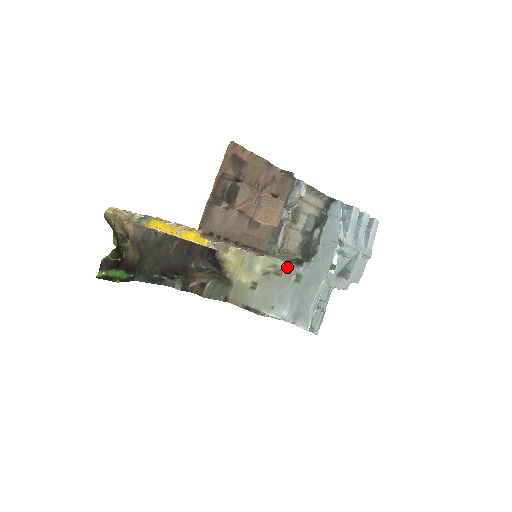
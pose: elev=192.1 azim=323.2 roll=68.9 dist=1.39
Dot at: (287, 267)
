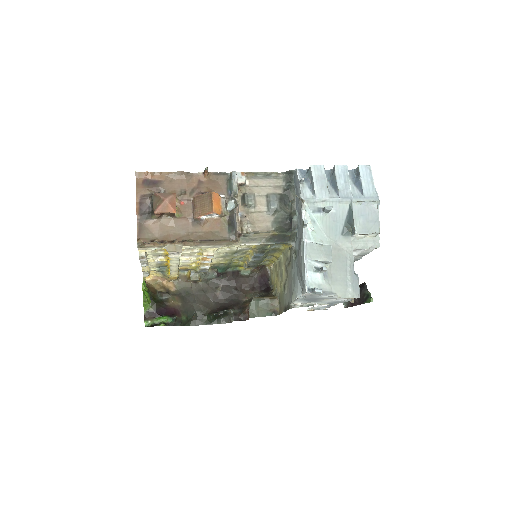
Dot at: (290, 252)
